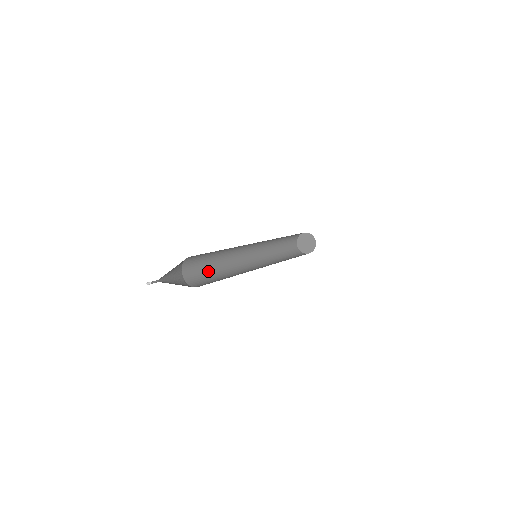
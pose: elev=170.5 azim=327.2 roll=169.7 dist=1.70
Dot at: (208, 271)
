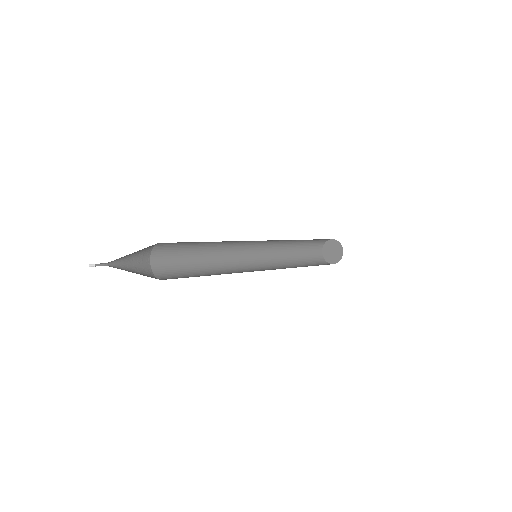
Dot at: (188, 251)
